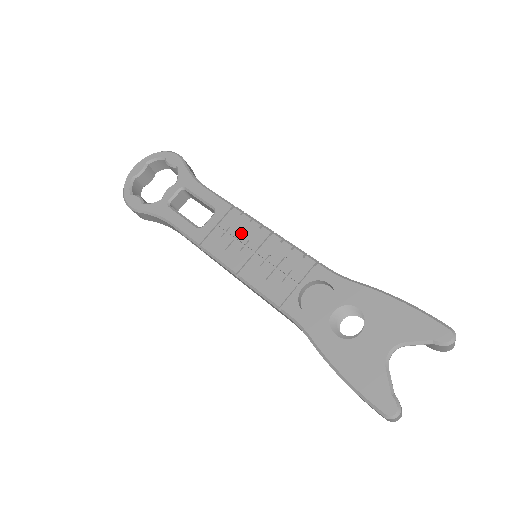
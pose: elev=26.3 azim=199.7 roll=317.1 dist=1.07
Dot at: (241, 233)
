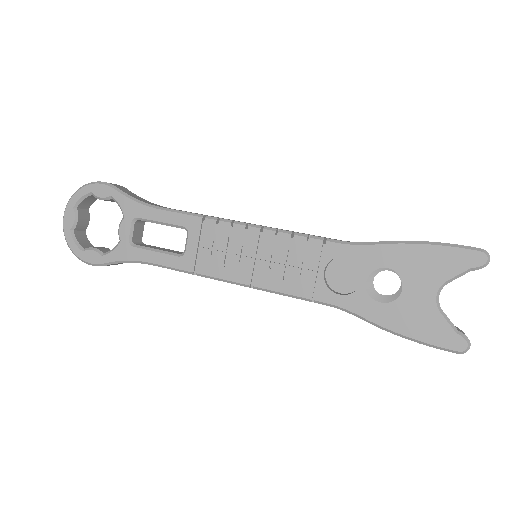
Dot at: (230, 243)
